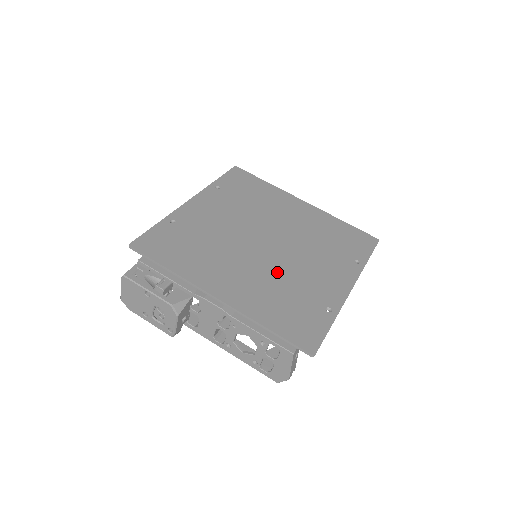
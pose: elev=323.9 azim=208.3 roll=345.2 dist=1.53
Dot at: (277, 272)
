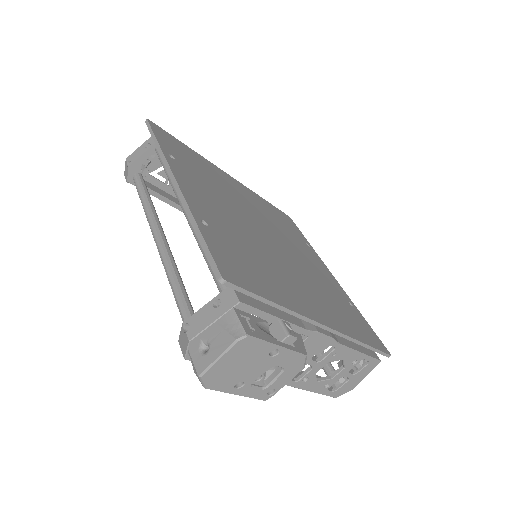
Dot at: (307, 274)
